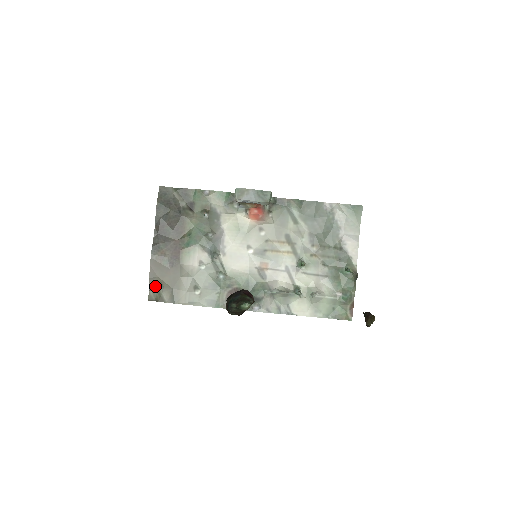
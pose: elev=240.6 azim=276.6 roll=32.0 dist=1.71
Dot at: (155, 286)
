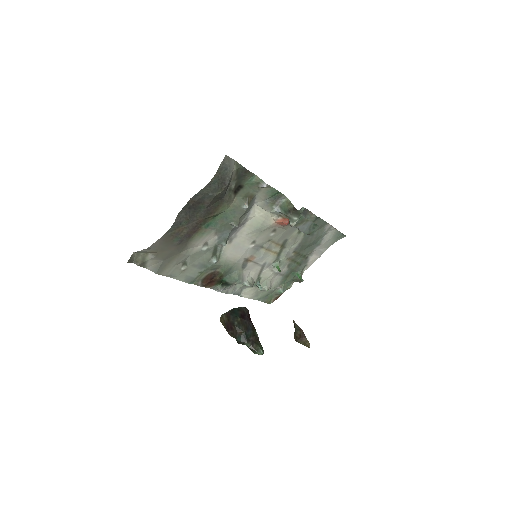
Dot at: (145, 252)
